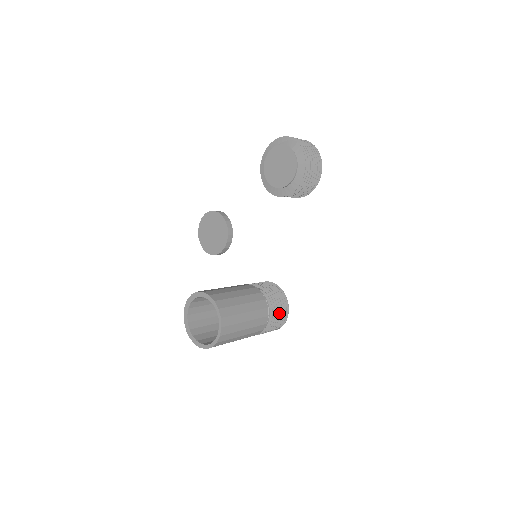
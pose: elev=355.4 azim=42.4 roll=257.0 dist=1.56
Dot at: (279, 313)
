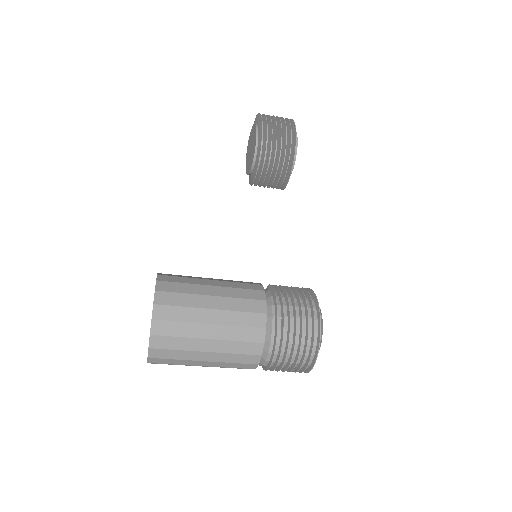
Dot at: (294, 303)
